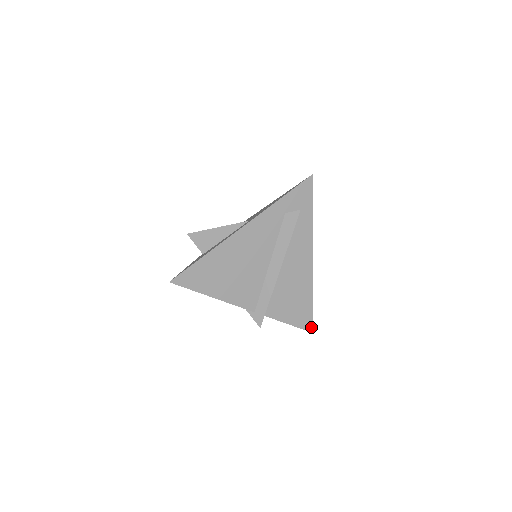
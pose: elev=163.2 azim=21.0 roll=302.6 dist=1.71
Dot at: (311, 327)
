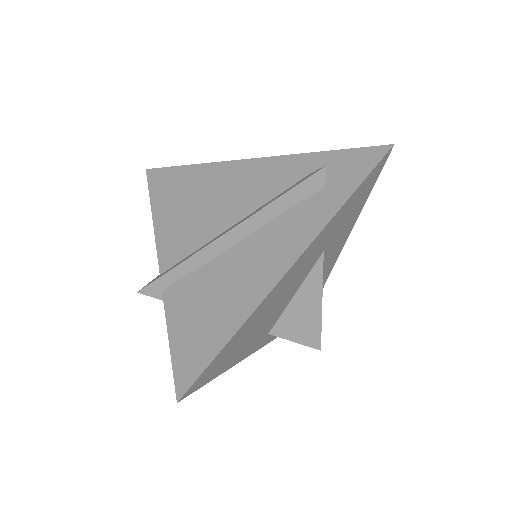
Dot at: (185, 387)
